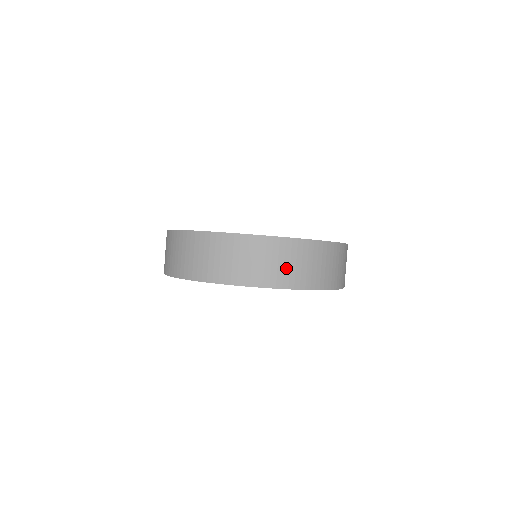
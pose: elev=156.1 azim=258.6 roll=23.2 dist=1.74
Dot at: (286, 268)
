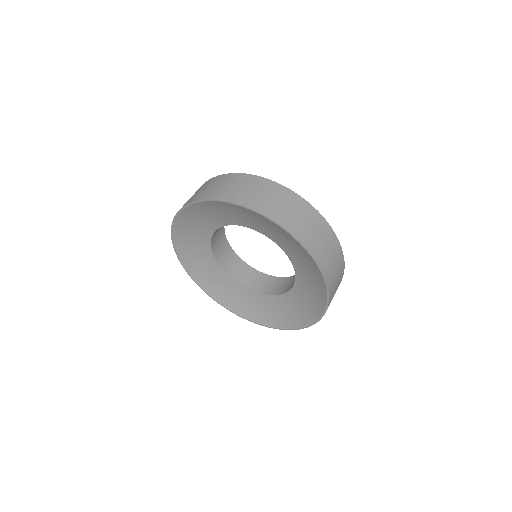
Dot at: (229, 189)
